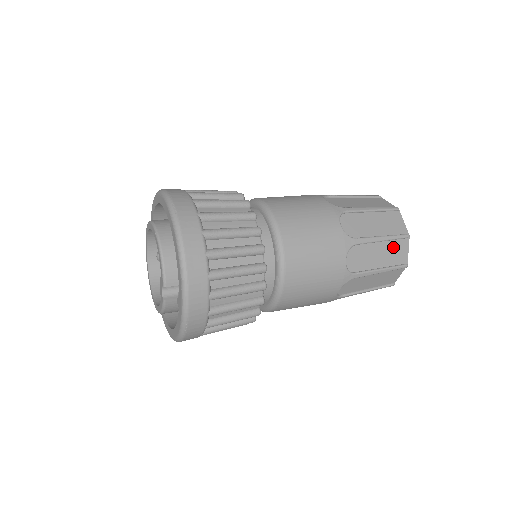
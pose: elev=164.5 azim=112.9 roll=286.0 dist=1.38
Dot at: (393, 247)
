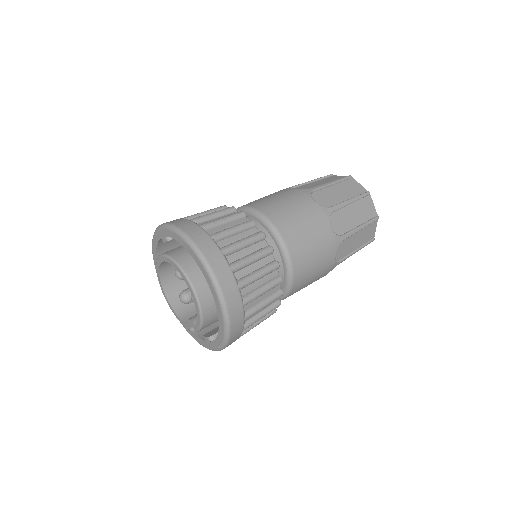
Dot at: occluded
